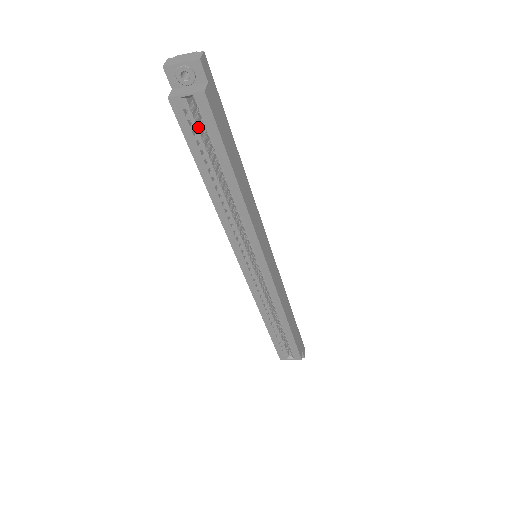
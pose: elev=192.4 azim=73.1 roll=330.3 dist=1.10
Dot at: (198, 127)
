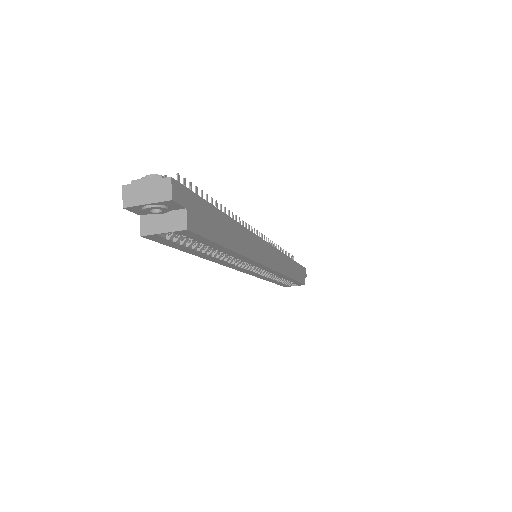
Dot at: occluded
